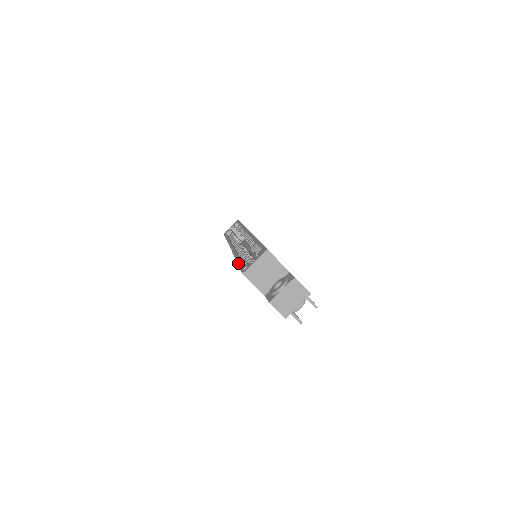
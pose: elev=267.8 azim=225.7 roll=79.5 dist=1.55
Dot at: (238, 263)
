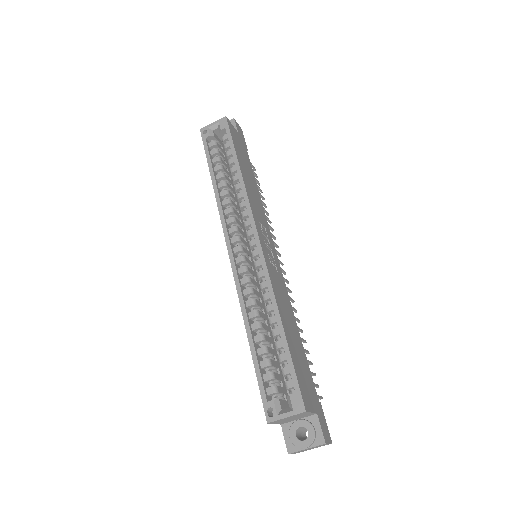
Dot at: (254, 363)
